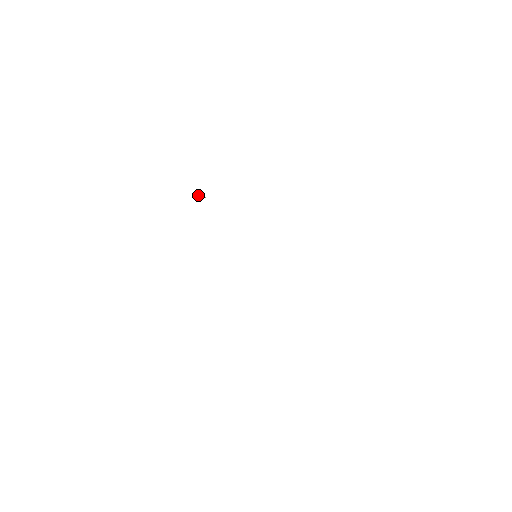
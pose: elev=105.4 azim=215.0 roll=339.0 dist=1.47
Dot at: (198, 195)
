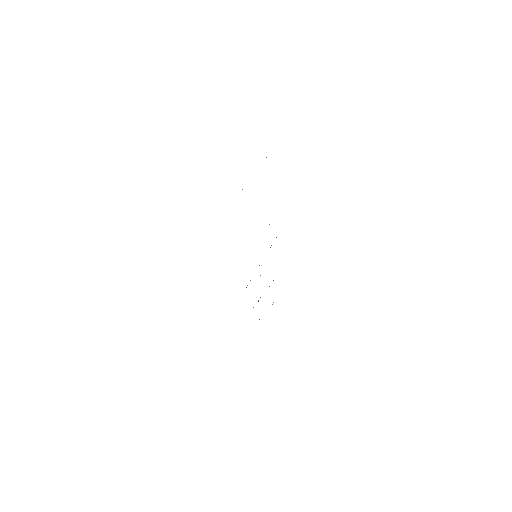
Dot at: occluded
